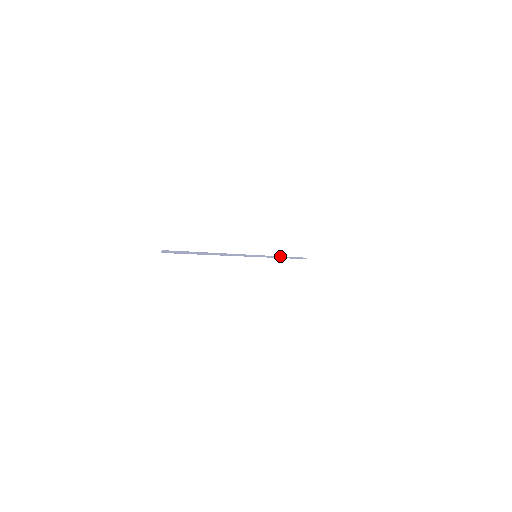
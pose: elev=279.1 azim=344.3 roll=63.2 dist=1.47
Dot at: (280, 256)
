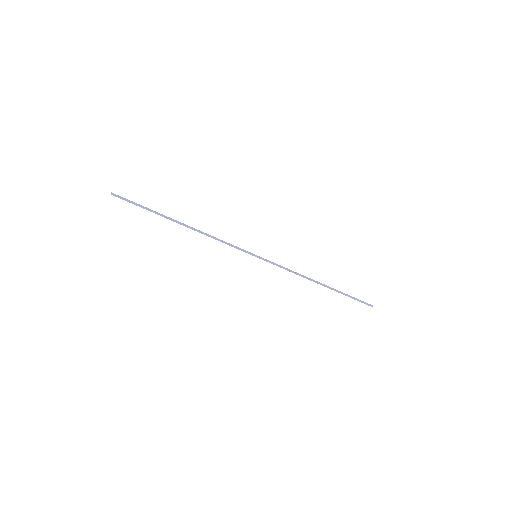
Dot at: occluded
